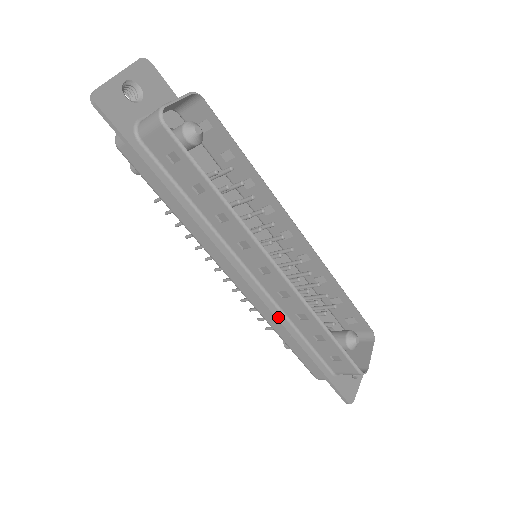
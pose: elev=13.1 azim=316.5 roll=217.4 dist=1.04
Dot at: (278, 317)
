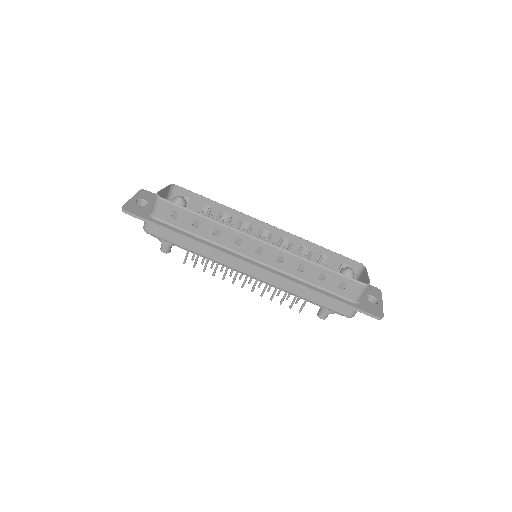
Dot at: (288, 278)
